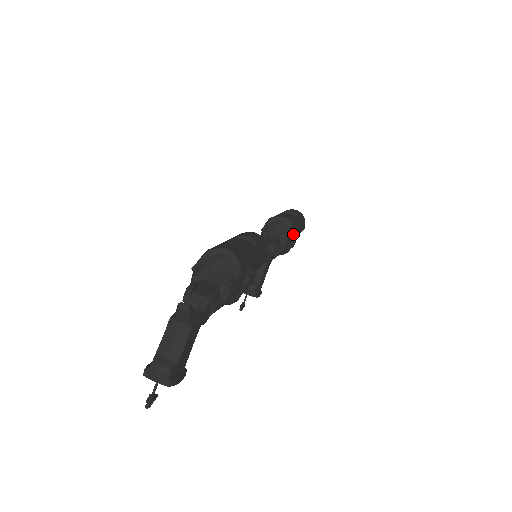
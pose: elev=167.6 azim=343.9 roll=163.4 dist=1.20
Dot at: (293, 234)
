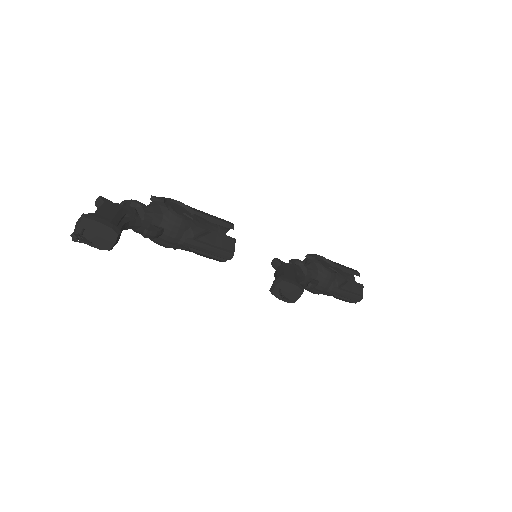
Dot at: (314, 255)
